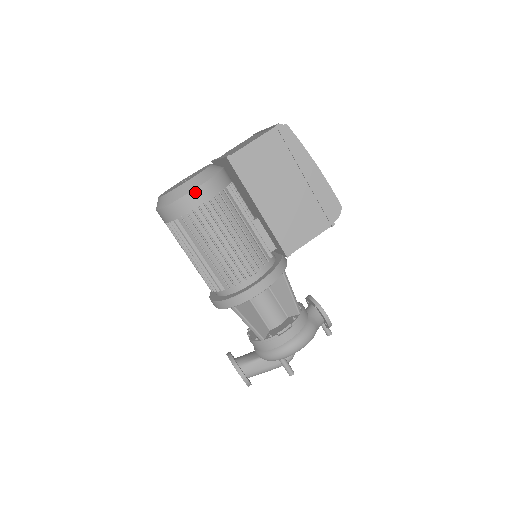
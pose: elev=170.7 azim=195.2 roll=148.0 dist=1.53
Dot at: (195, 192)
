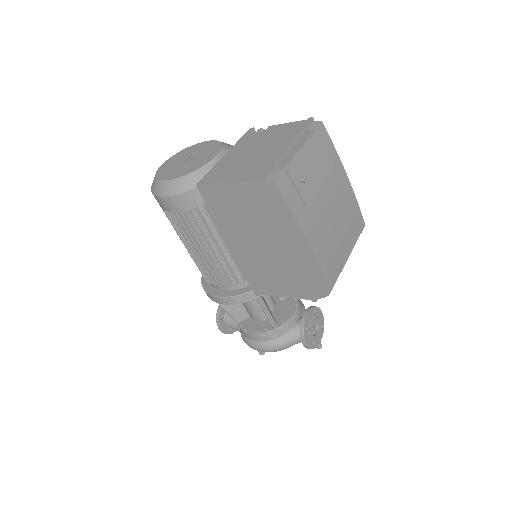
Dot at: (166, 199)
